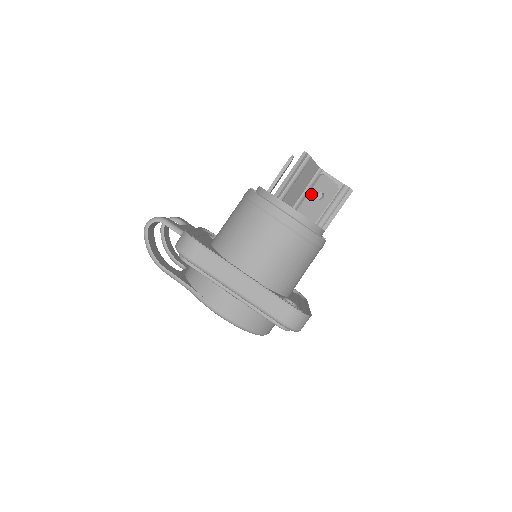
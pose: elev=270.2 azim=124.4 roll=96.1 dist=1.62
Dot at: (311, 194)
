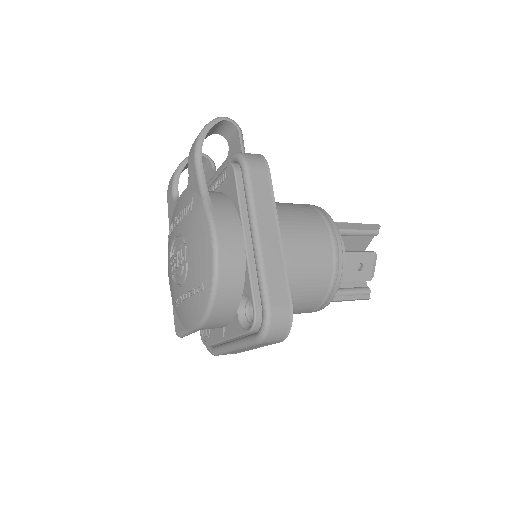
Dot at: (358, 256)
